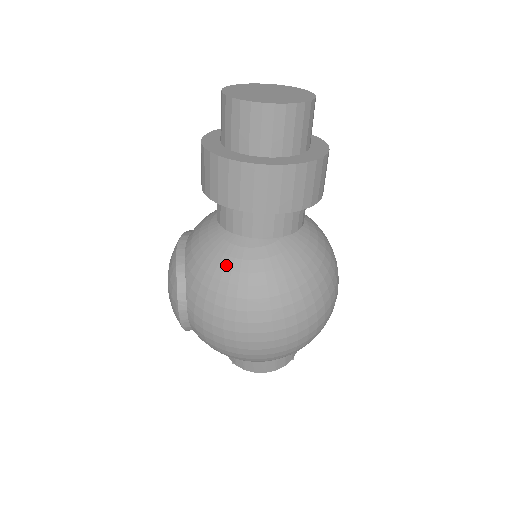
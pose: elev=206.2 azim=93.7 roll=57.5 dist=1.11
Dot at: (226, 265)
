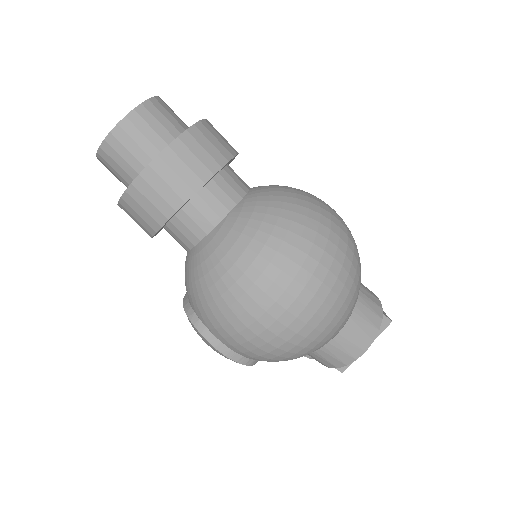
Dot at: (203, 272)
